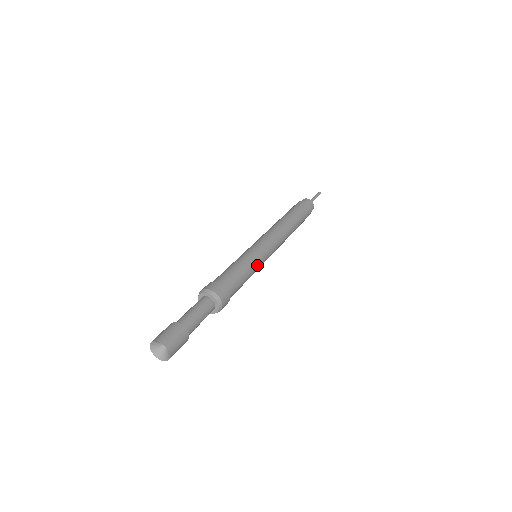
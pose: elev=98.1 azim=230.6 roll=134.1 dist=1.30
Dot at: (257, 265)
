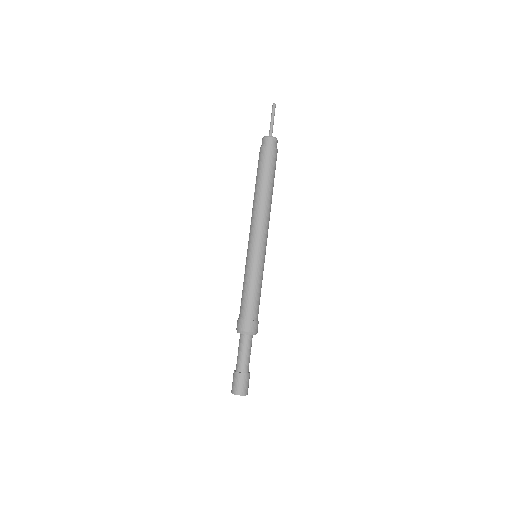
Dot at: (261, 271)
